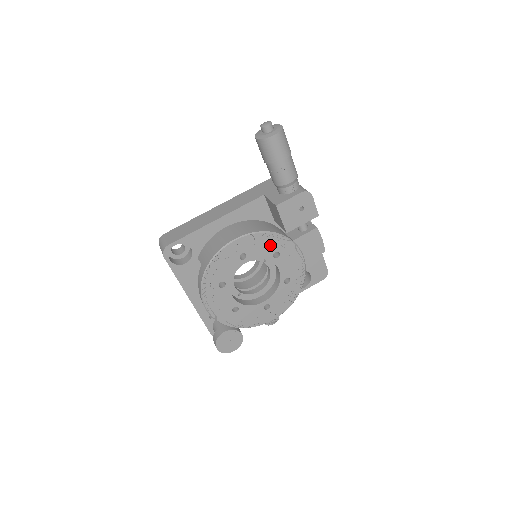
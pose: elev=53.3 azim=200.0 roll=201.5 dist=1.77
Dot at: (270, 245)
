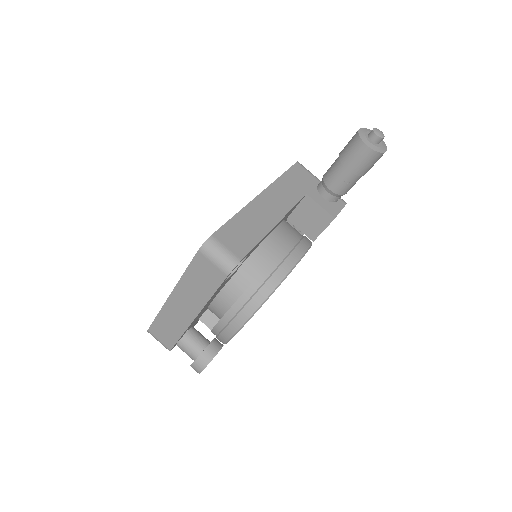
Dot at: occluded
